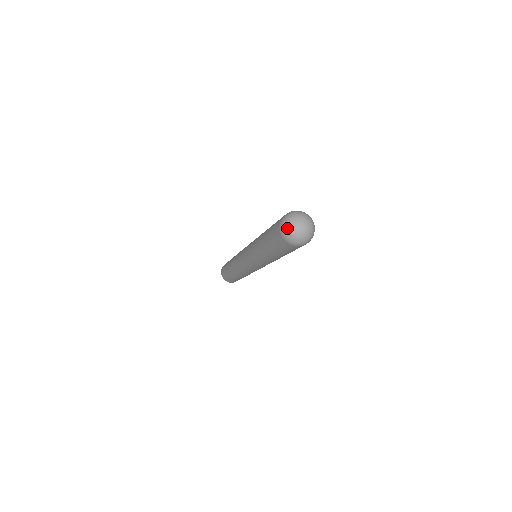
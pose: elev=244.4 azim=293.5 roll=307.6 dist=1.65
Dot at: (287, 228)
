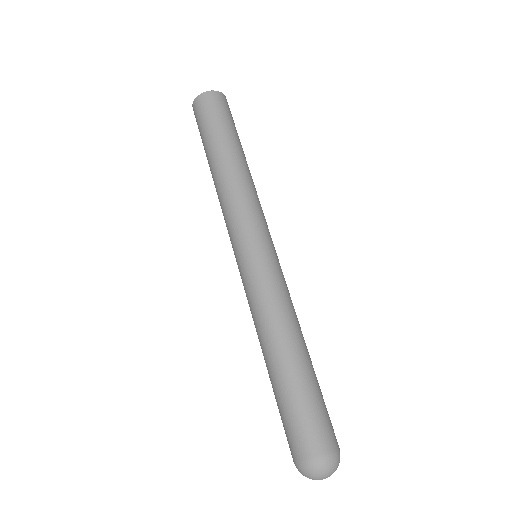
Dot at: (309, 475)
